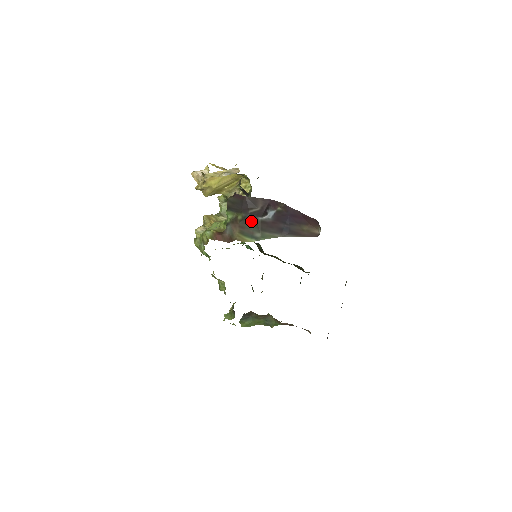
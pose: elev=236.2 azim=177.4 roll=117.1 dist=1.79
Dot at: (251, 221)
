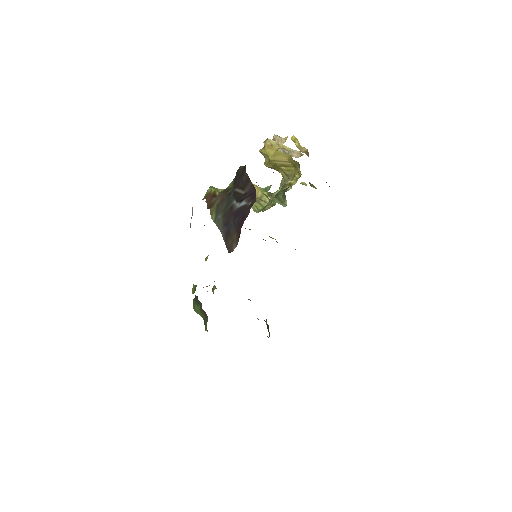
Dot at: (229, 200)
